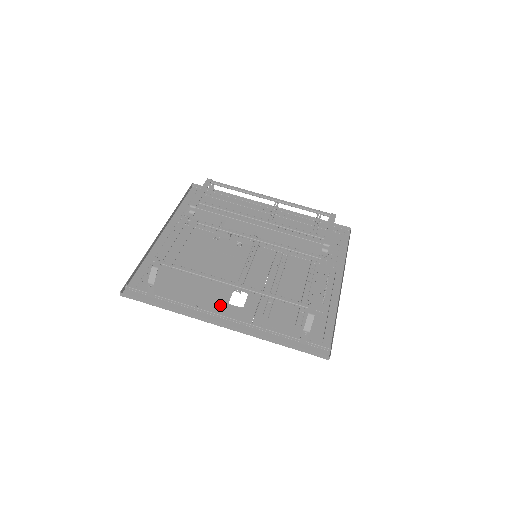
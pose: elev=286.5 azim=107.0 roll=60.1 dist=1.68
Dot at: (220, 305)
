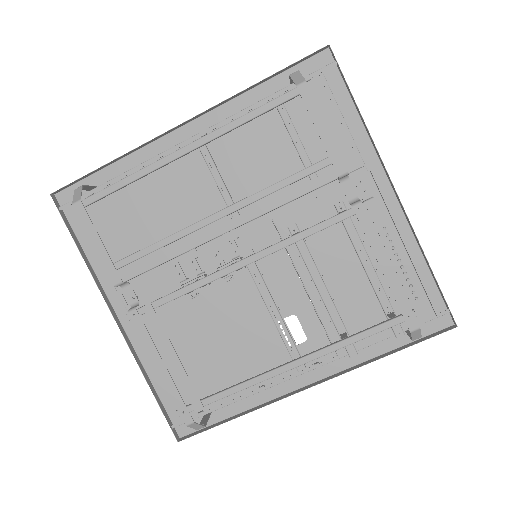
Dot at: (282, 360)
